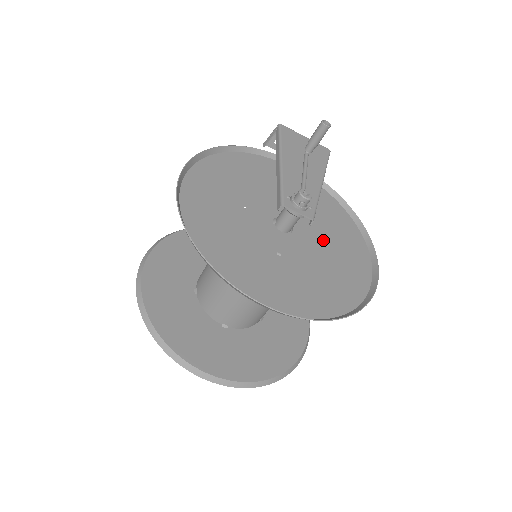
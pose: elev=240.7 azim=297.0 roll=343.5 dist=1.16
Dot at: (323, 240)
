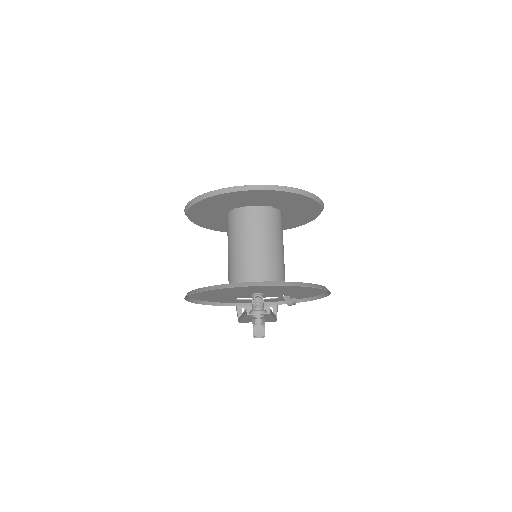
Dot at: (283, 215)
